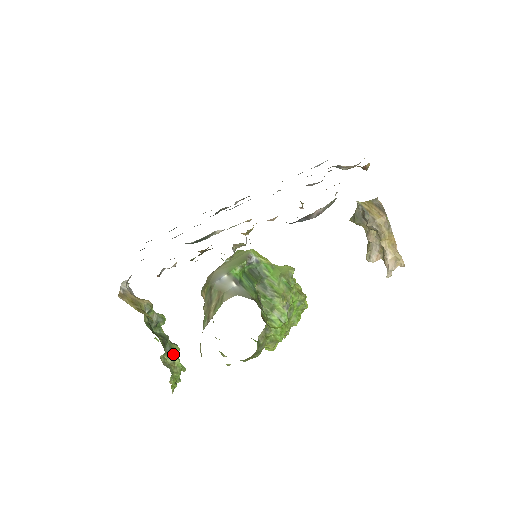
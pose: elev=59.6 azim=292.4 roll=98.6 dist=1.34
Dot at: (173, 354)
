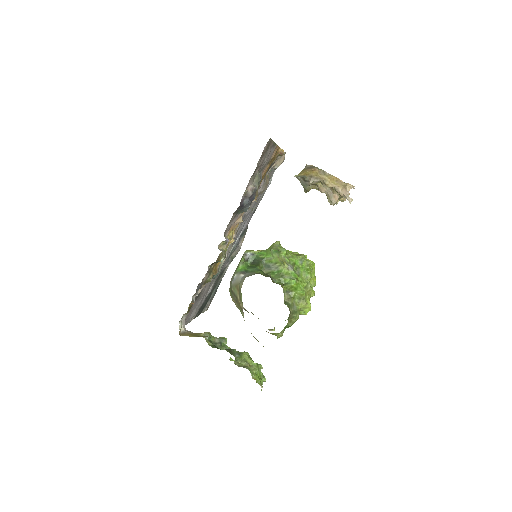
Dot at: (244, 358)
